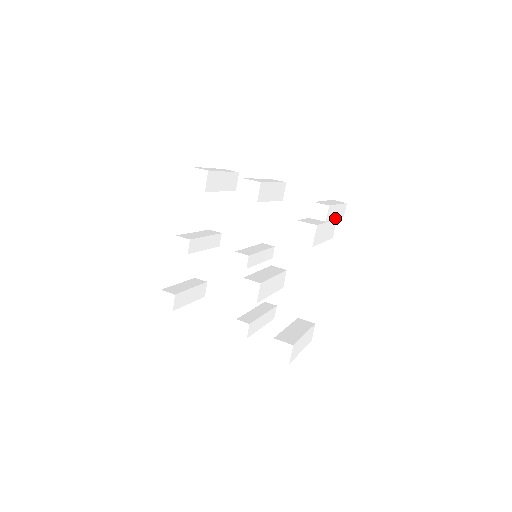
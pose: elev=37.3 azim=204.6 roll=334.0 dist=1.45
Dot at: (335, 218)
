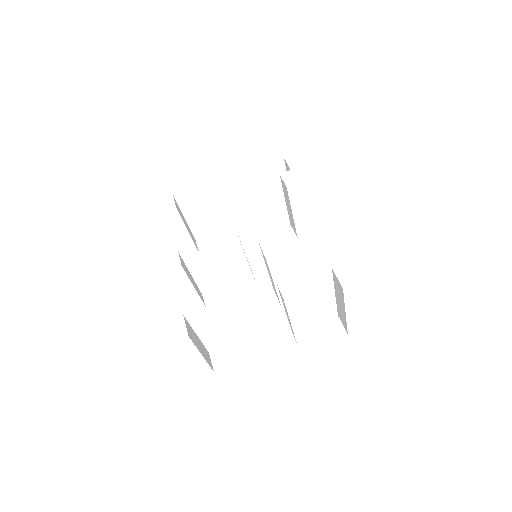
Dot at: (308, 187)
